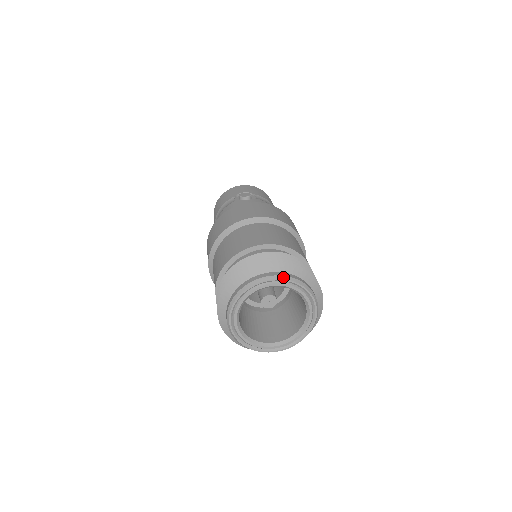
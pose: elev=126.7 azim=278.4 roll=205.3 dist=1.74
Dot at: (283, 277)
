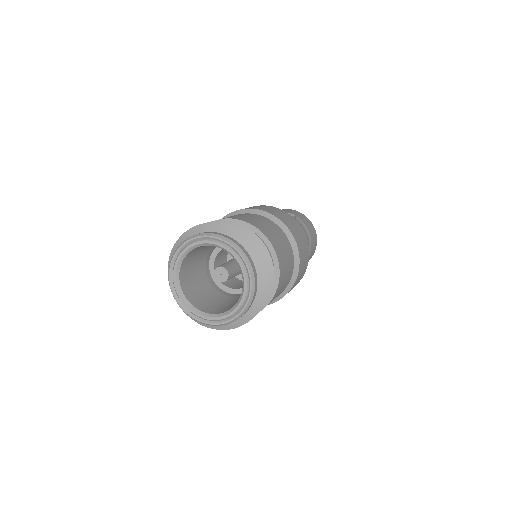
Dot at: (229, 240)
